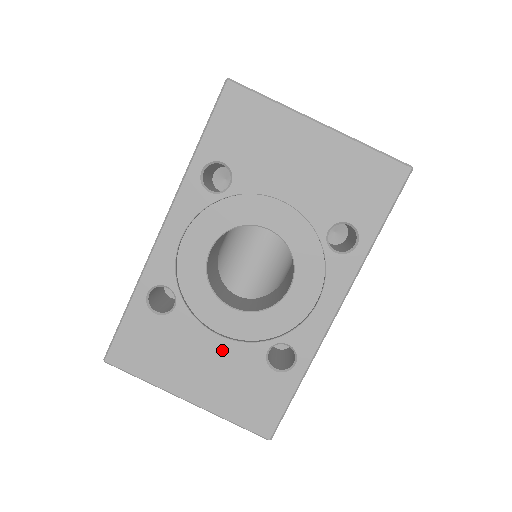
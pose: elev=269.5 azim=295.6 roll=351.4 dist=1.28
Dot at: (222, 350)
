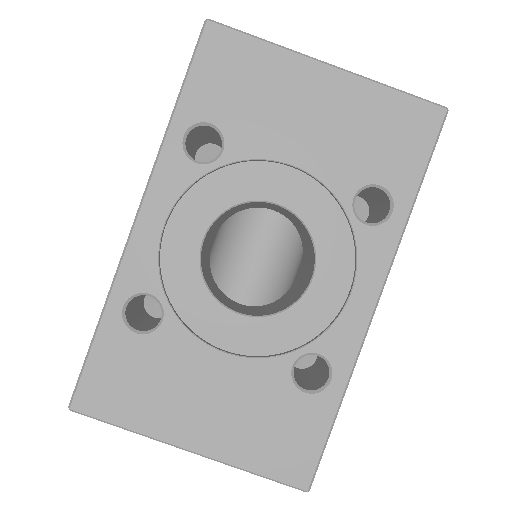
Dot at: (231, 373)
